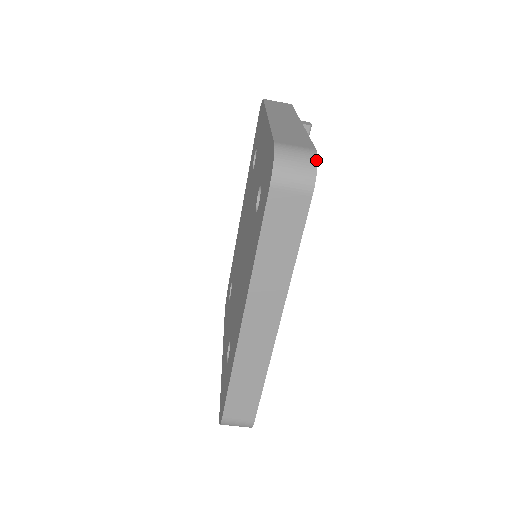
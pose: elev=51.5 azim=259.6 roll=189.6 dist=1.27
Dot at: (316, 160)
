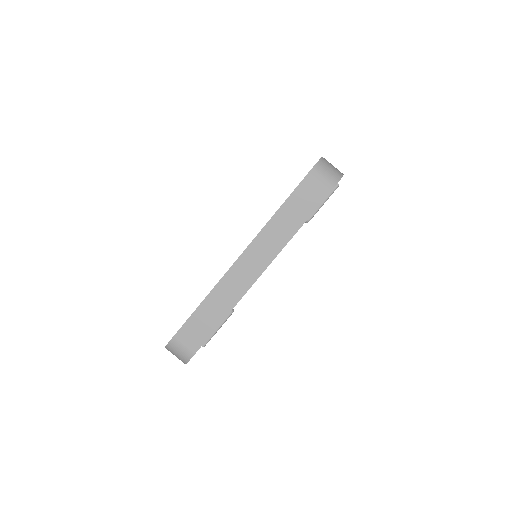
Dot at: (342, 176)
